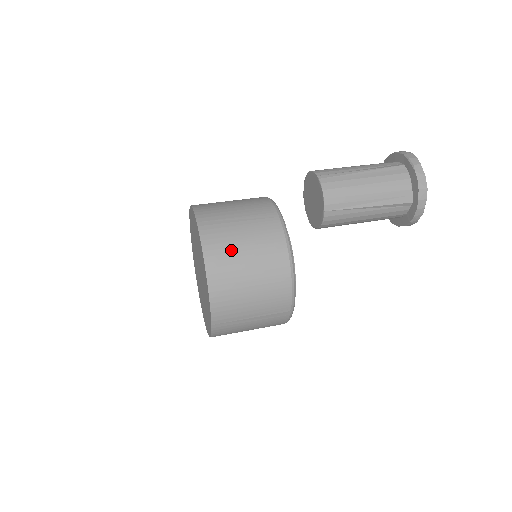
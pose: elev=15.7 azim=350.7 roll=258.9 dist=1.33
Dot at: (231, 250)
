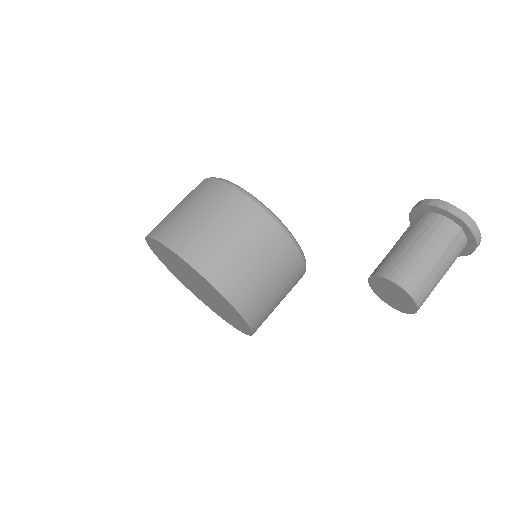
Dot at: (261, 294)
